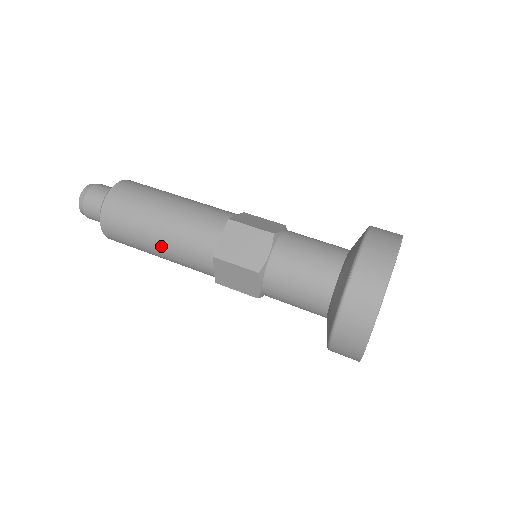
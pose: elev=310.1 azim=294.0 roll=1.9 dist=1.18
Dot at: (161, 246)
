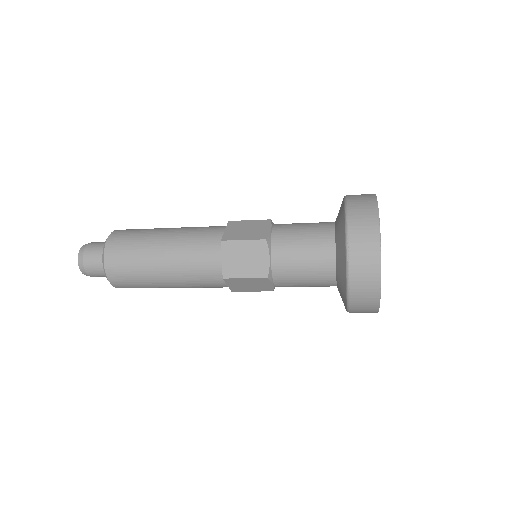
Dot at: (174, 229)
